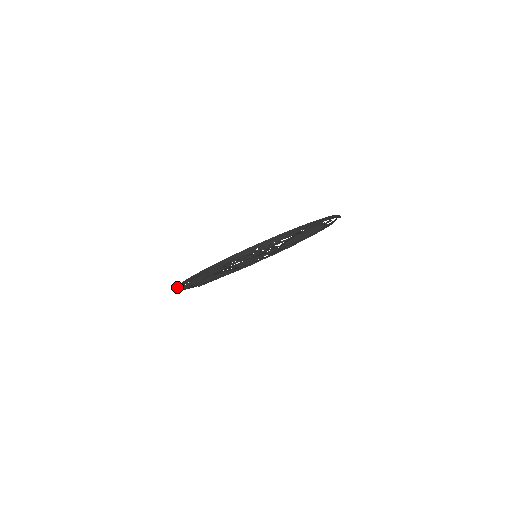
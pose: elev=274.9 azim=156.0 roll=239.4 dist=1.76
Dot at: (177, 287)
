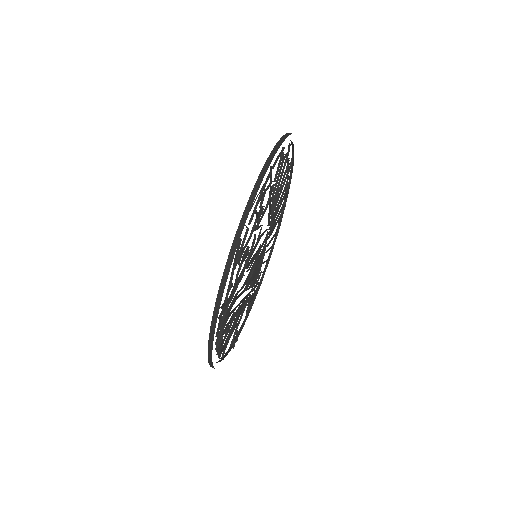
Dot at: (209, 357)
